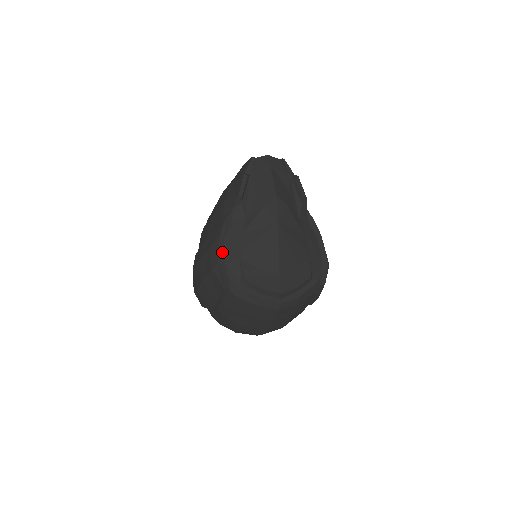
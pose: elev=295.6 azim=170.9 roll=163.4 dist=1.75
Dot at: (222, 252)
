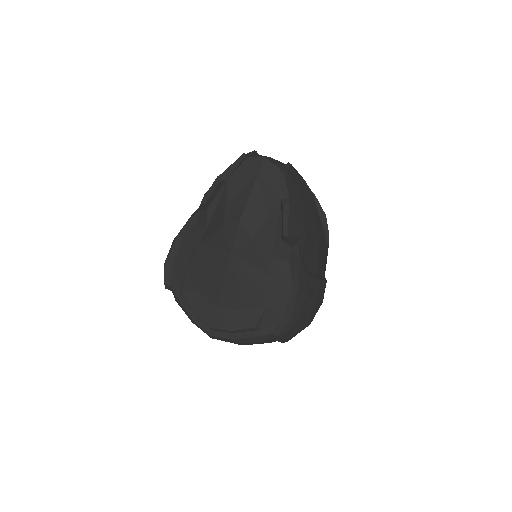
Dot at: (174, 253)
